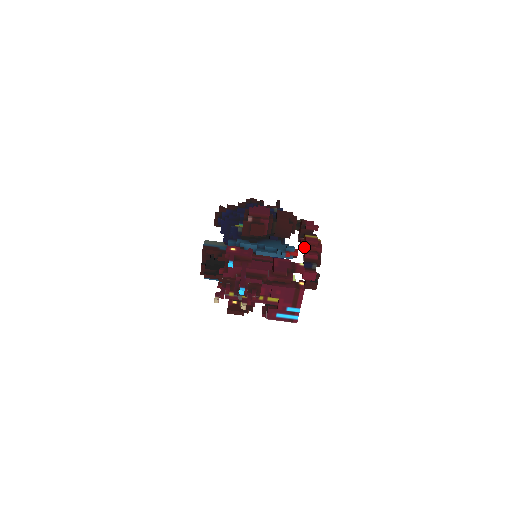
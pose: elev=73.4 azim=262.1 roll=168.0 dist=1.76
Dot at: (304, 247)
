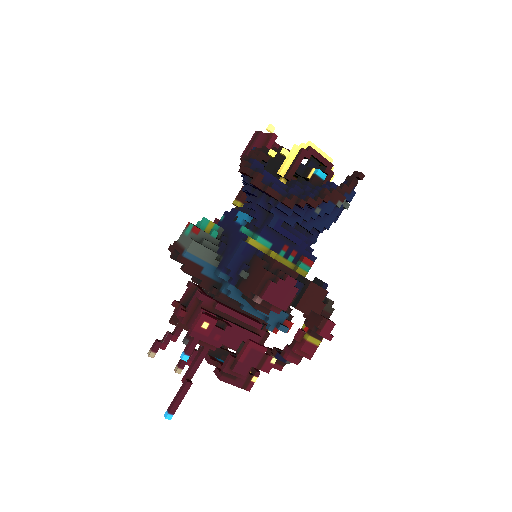
Dot at: (294, 345)
